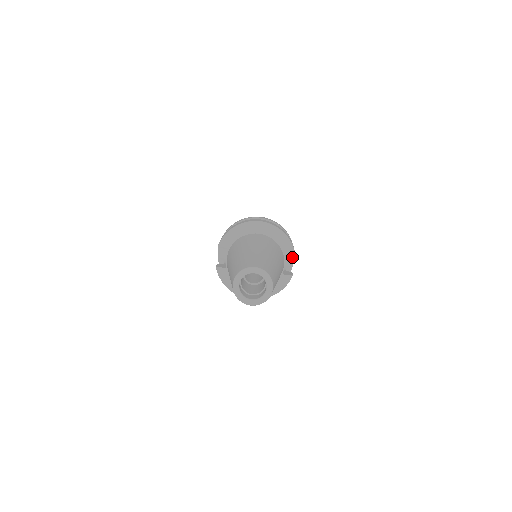
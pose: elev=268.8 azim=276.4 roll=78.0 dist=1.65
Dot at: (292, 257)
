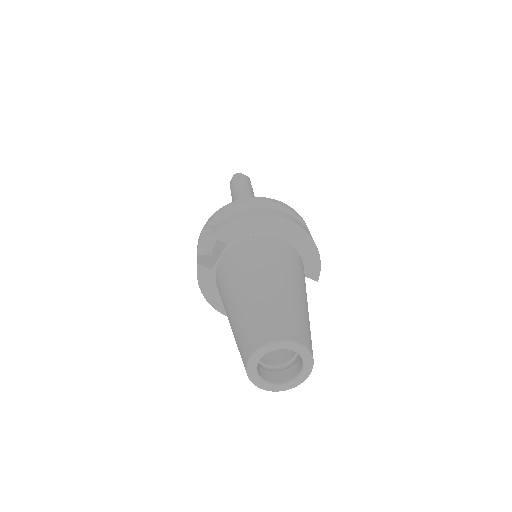
Dot at: occluded
